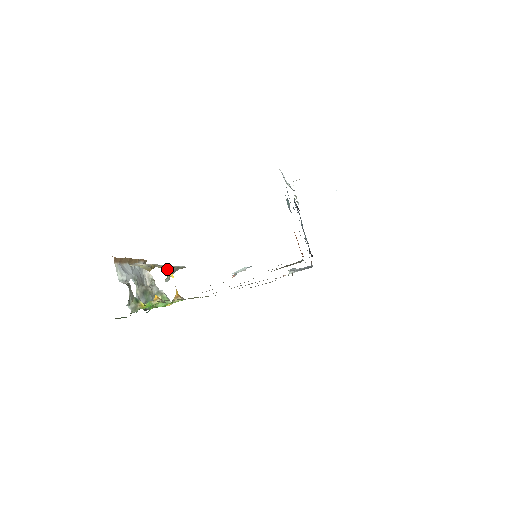
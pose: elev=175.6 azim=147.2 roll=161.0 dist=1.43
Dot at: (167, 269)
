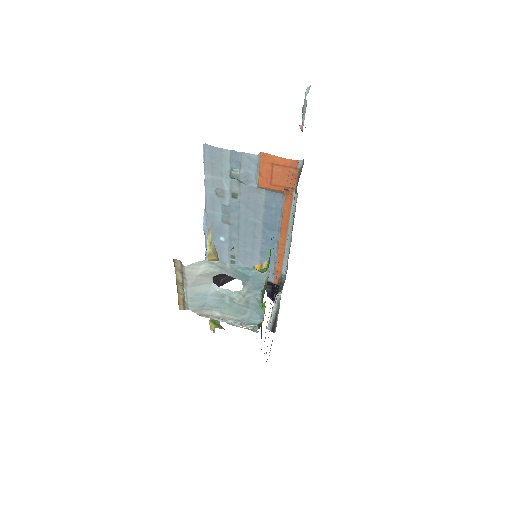
Dot at: occluded
